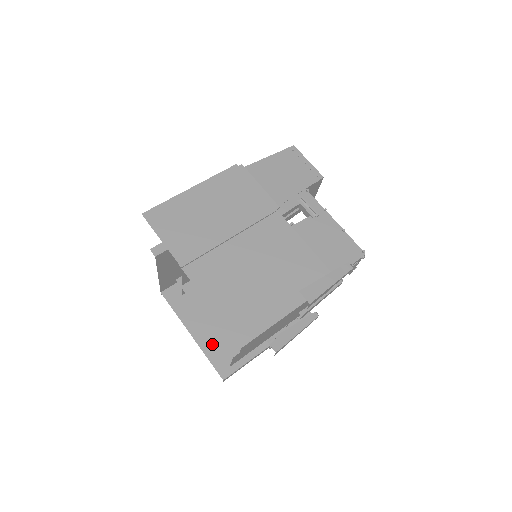
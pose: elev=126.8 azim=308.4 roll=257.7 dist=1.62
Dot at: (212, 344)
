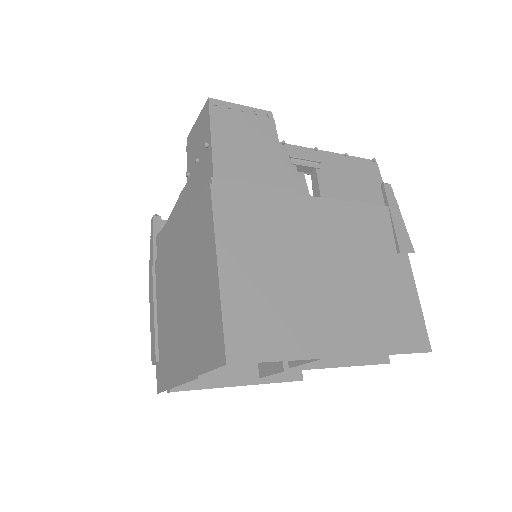
Dot at: occluded
